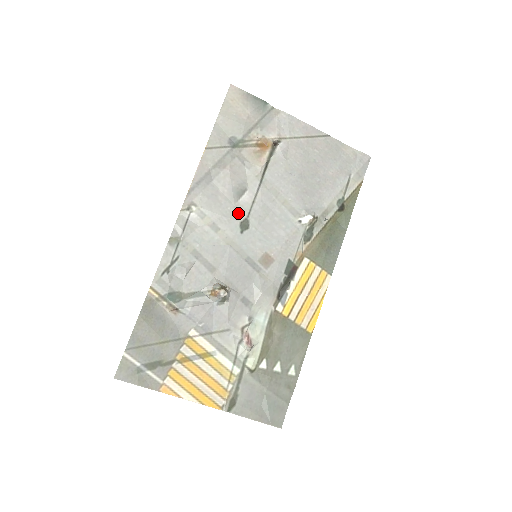
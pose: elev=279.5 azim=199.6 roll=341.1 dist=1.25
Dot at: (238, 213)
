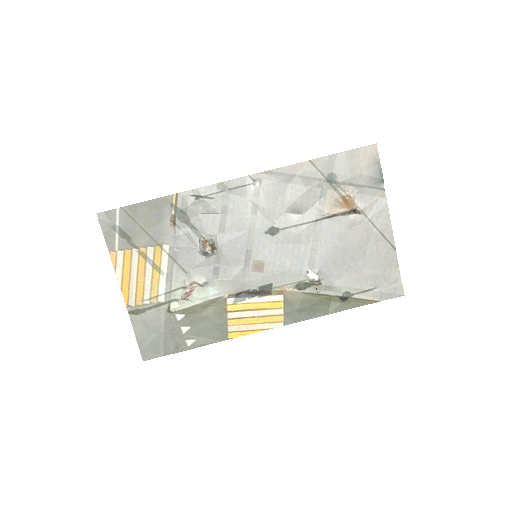
Dot at: (279, 220)
